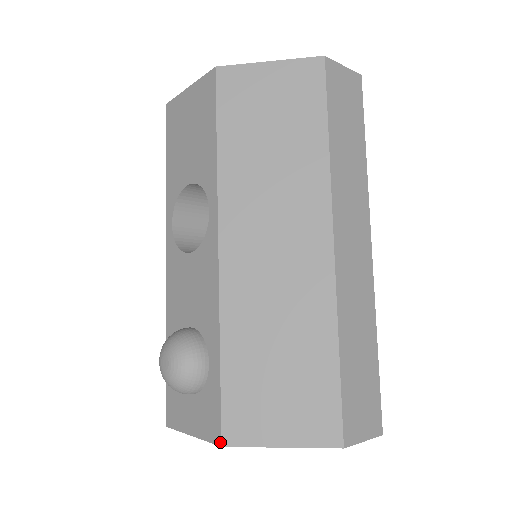
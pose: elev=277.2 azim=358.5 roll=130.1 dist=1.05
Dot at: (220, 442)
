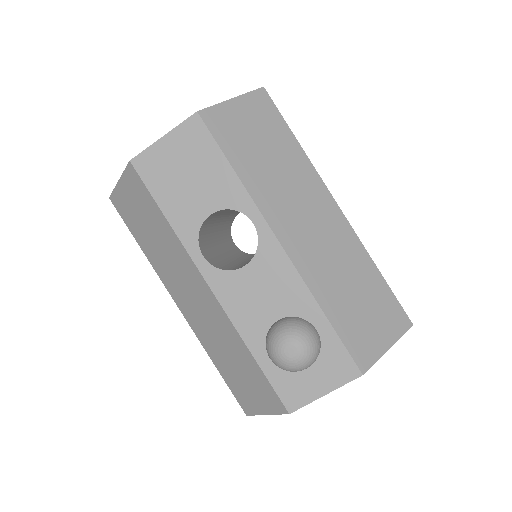
Dot at: (360, 373)
